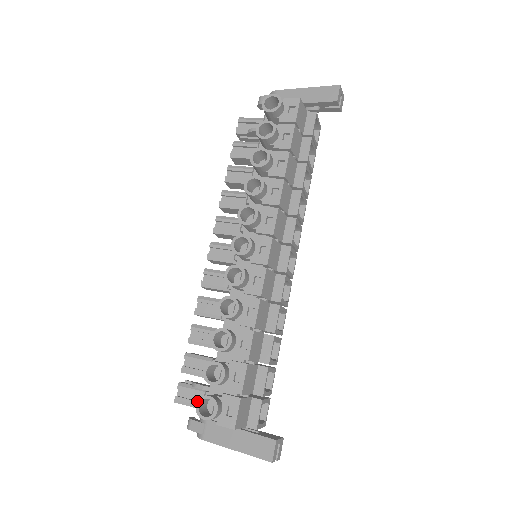
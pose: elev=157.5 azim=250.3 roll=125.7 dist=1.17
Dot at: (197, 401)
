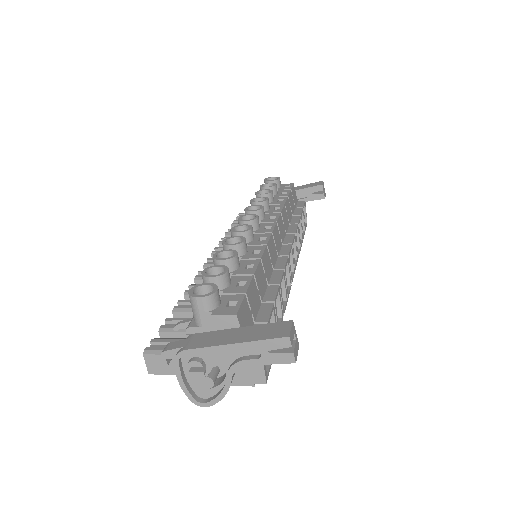
Dot at: (191, 288)
